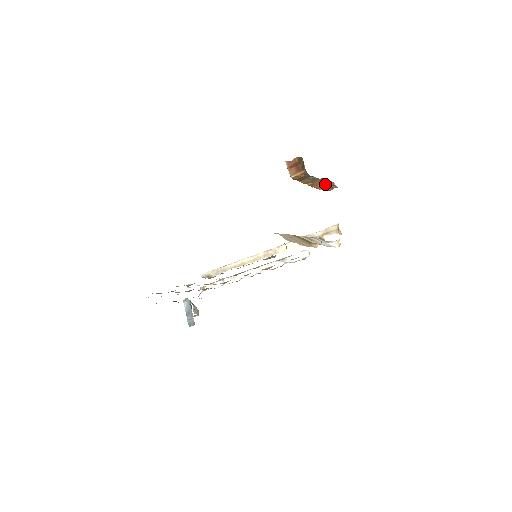
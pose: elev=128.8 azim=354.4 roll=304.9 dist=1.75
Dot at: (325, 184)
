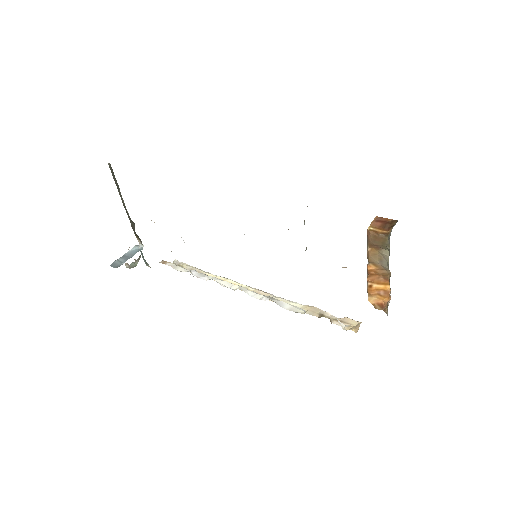
Dot at: (380, 293)
